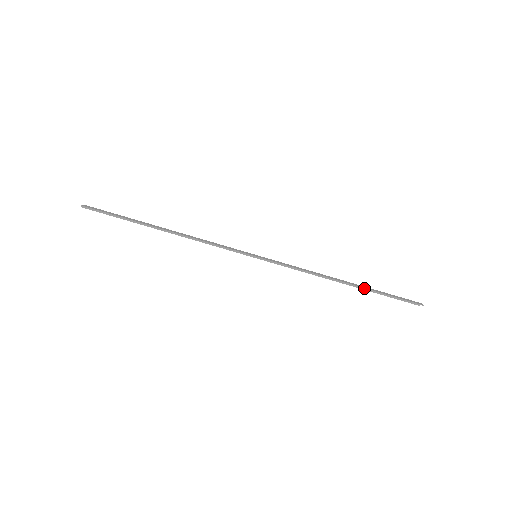
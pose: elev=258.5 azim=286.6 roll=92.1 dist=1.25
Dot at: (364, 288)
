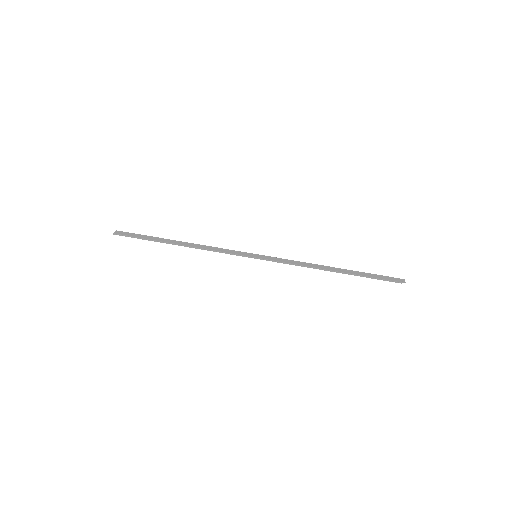
Dot at: (350, 274)
